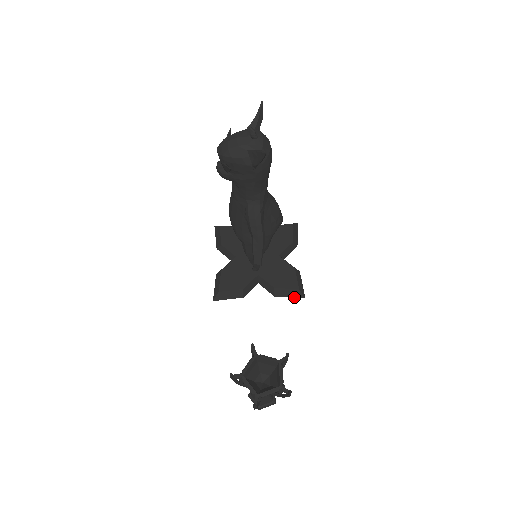
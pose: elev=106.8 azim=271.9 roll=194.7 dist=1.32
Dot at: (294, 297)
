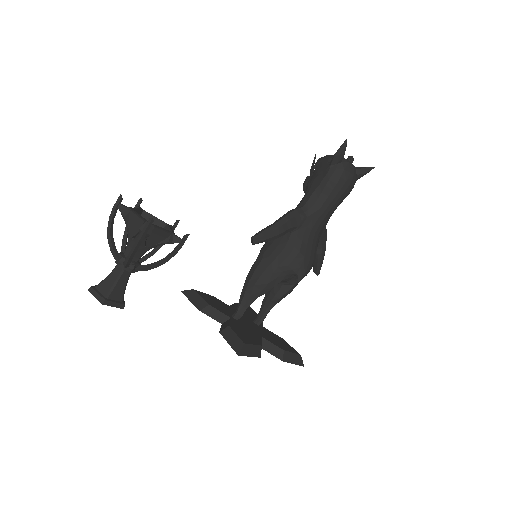
Dot at: (232, 346)
